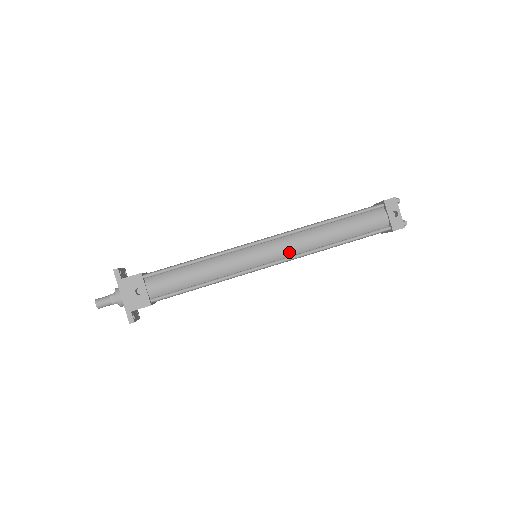
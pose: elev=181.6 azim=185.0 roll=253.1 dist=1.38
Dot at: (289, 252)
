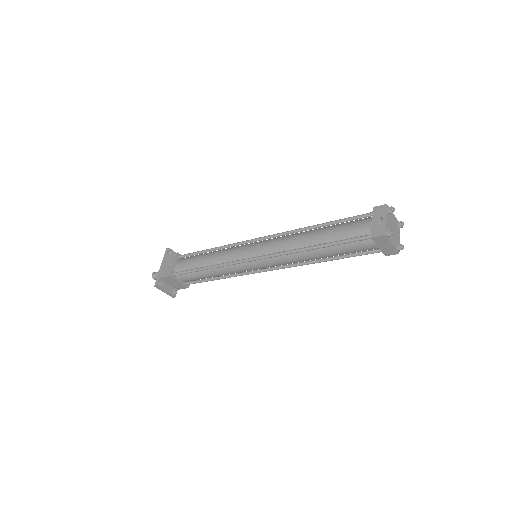
Dot at: (272, 250)
